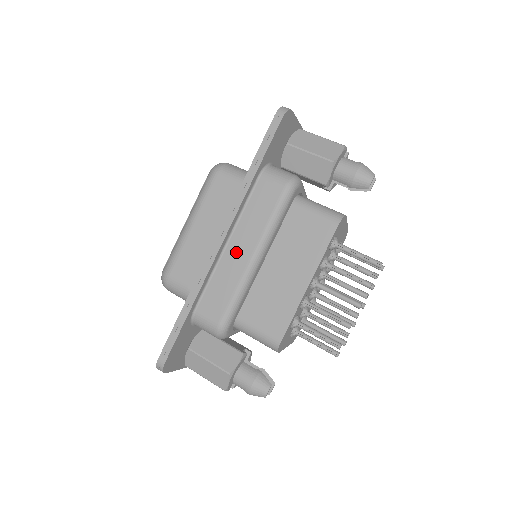
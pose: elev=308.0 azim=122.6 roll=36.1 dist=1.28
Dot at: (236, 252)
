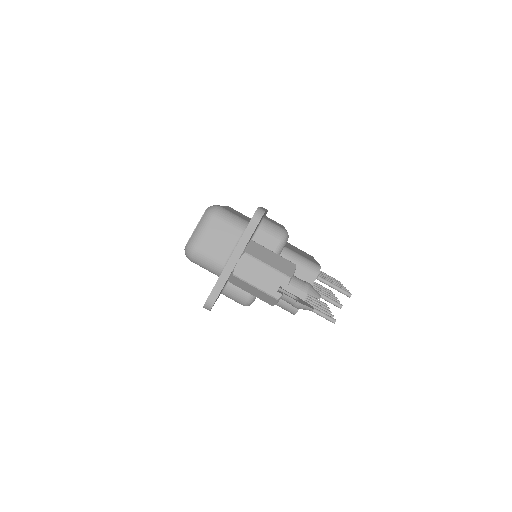
Dot at: occluded
